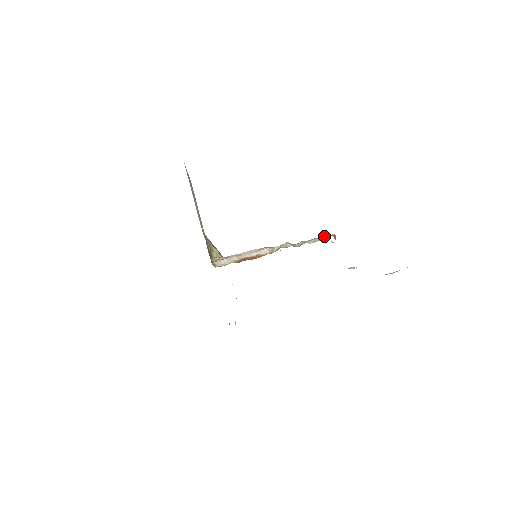
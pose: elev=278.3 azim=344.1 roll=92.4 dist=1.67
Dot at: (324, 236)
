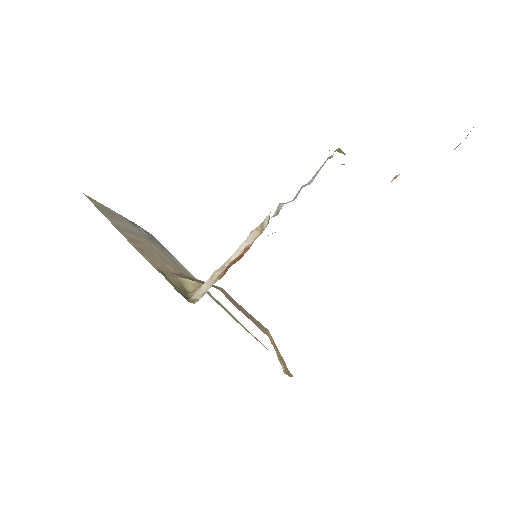
Dot at: (325, 161)
